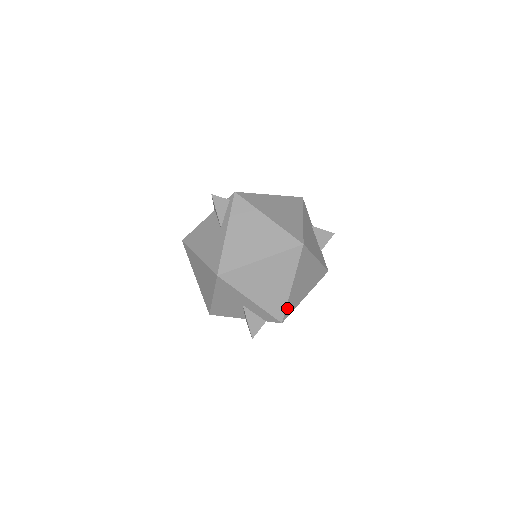
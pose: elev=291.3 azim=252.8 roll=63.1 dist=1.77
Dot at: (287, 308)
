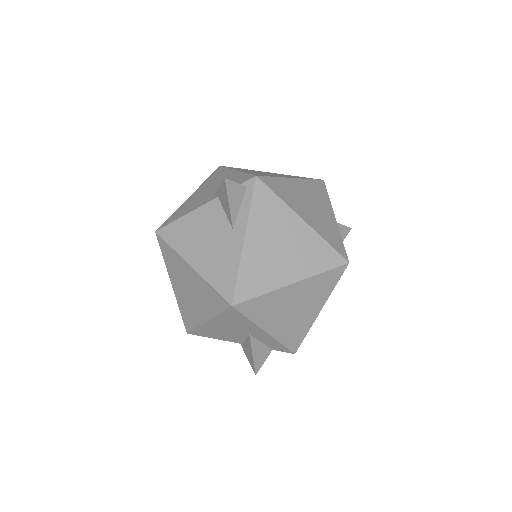
Dot at: (305, 336)
